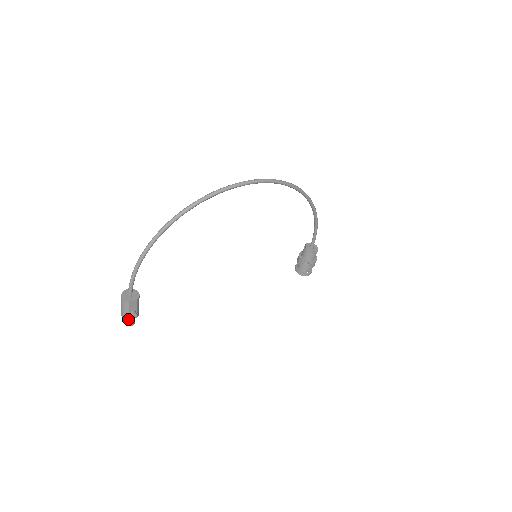
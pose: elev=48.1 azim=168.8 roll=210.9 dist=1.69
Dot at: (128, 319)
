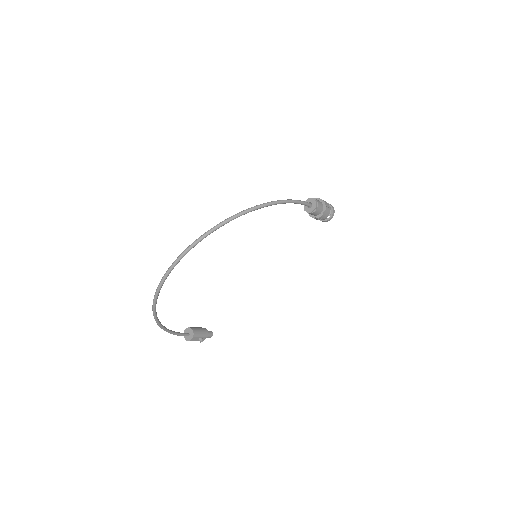
Dot at: occluded
